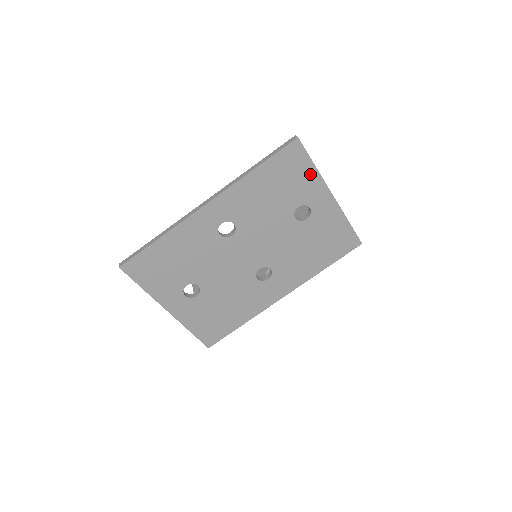
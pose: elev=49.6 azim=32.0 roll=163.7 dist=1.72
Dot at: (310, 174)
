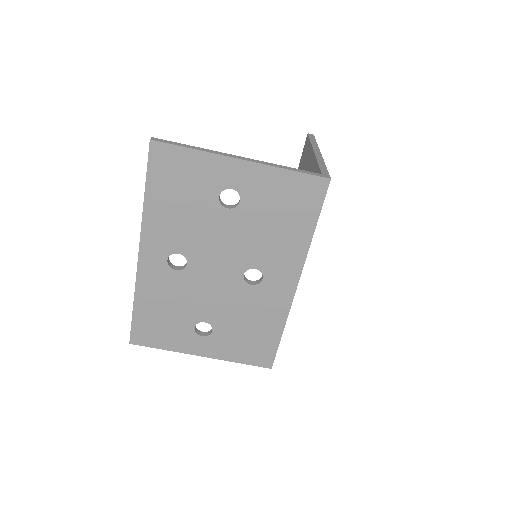
Dot at: (197, 160)
